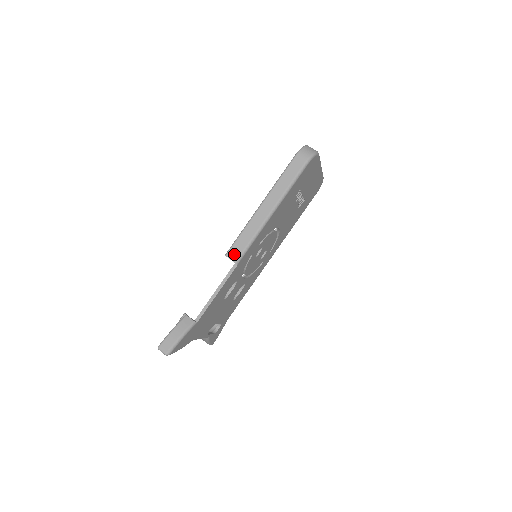
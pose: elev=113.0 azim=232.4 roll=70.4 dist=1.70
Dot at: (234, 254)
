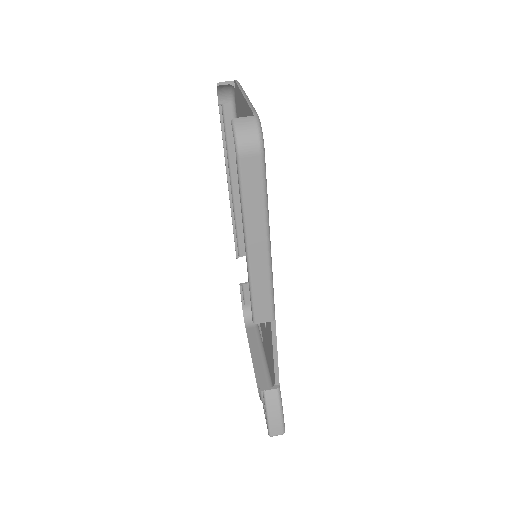
Dot at: (264, 316)
